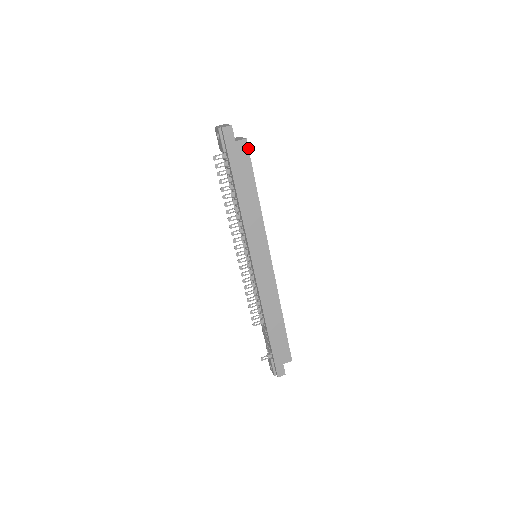
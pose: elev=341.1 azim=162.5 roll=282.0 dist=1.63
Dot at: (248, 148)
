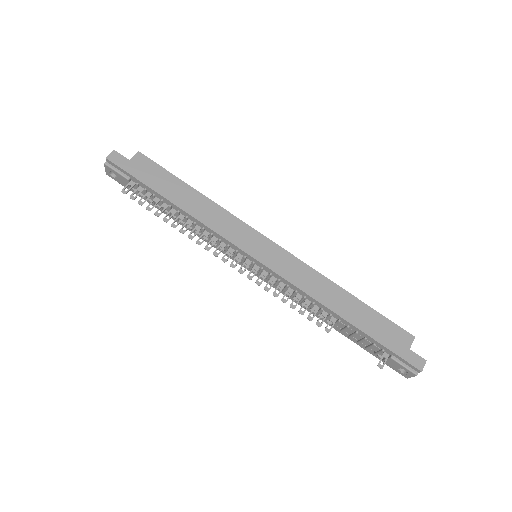
Dot at: (148, 158)
